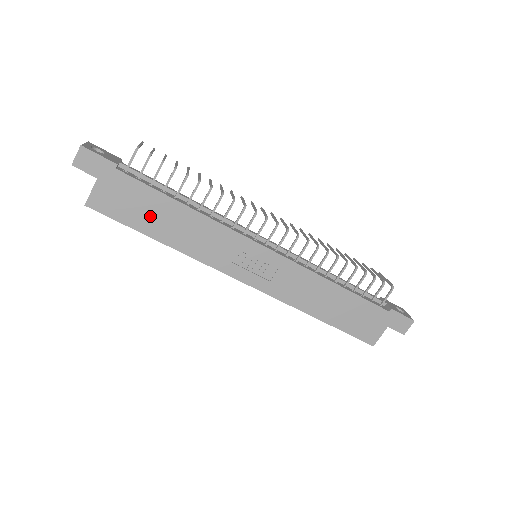
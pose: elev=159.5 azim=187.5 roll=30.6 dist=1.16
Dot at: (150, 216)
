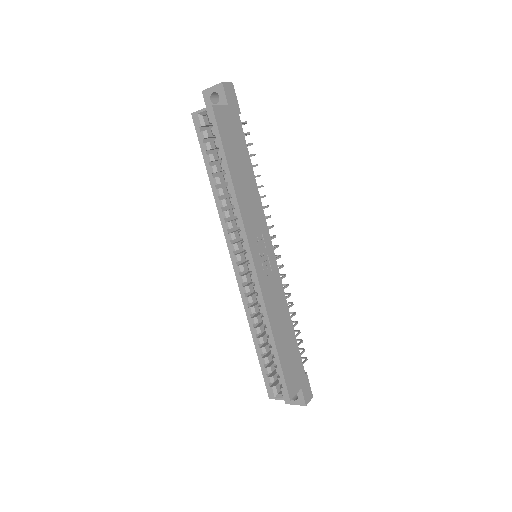
Dot at: (236, 157)
